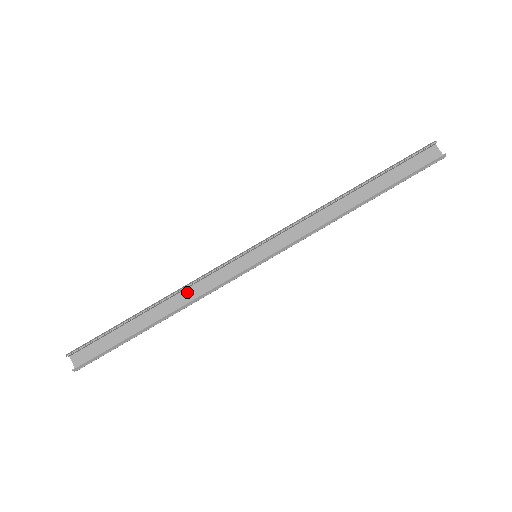
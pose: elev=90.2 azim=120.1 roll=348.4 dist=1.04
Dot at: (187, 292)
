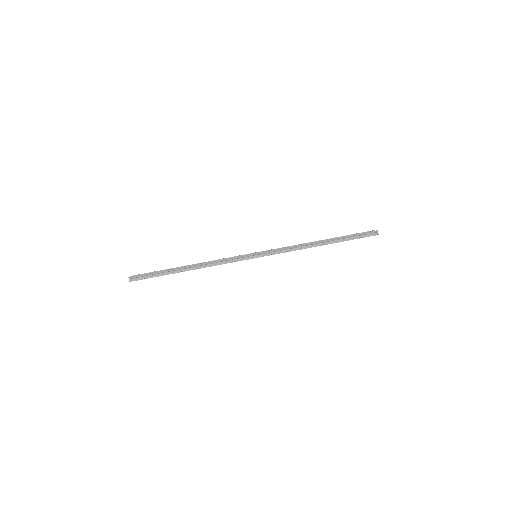
Dot at: occluded
